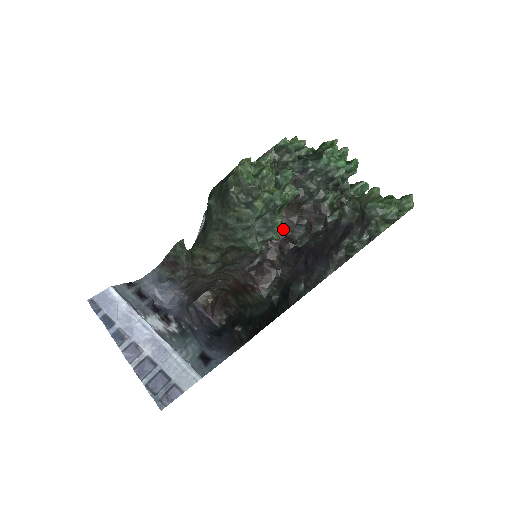
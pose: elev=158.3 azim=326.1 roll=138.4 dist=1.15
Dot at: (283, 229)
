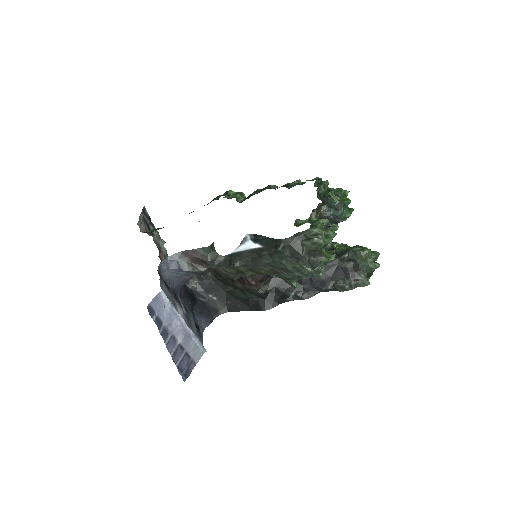
Dot at: occluded
